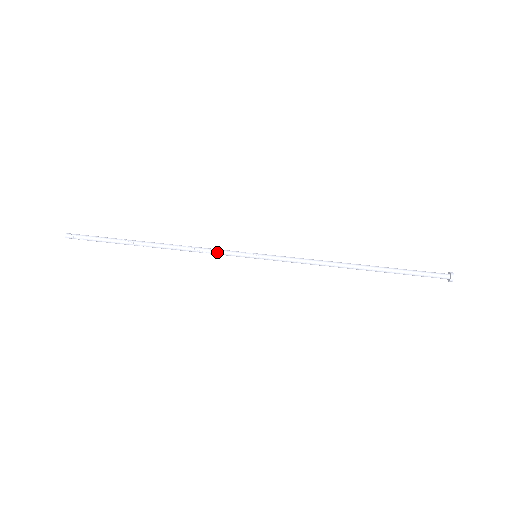
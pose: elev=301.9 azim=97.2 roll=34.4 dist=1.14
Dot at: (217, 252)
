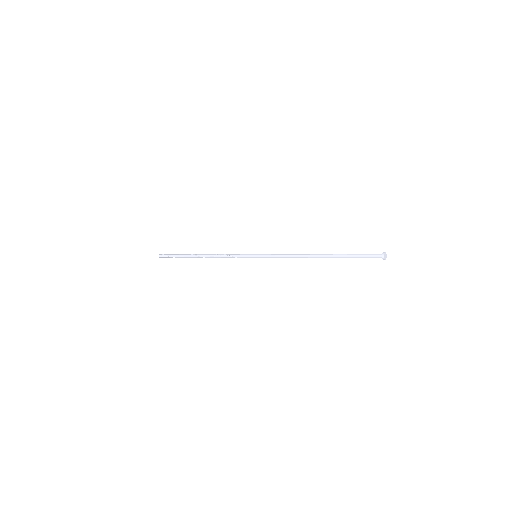
Dot at: (234, 254)
